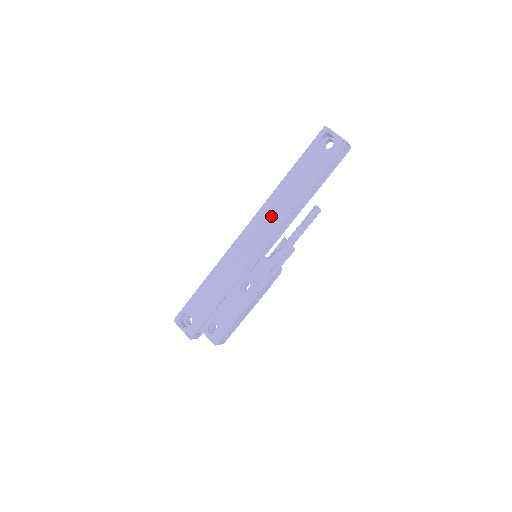
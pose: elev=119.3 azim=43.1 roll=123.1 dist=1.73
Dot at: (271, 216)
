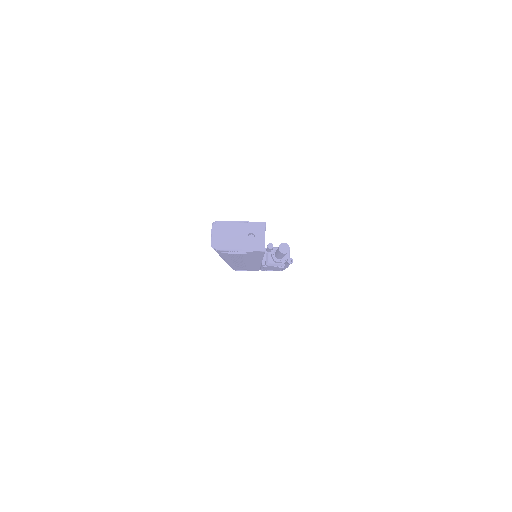
Dot at: occluded
